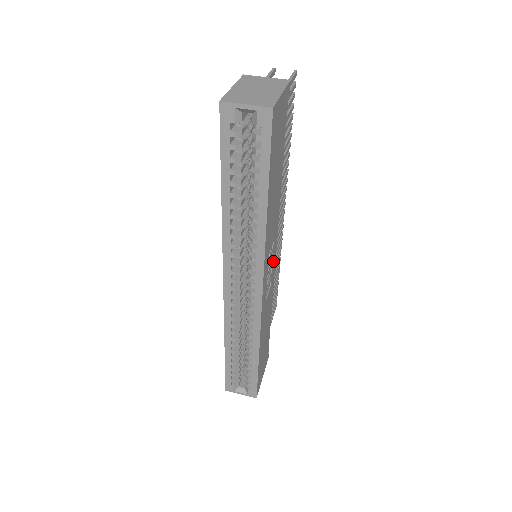
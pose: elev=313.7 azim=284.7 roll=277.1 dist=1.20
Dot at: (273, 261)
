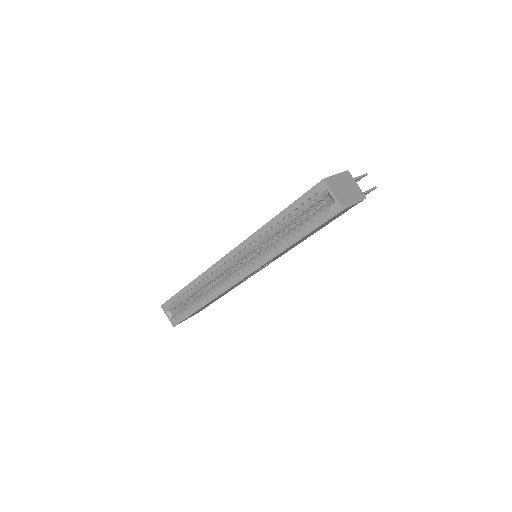
Dot at: (262, 268)
